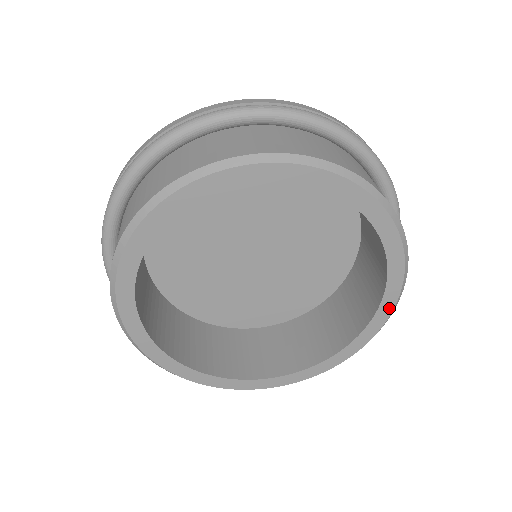
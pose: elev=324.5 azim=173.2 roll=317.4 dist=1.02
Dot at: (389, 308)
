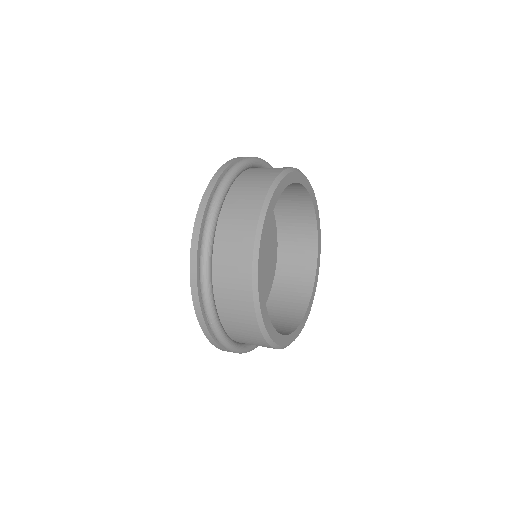
Dot at: (302, 326)
